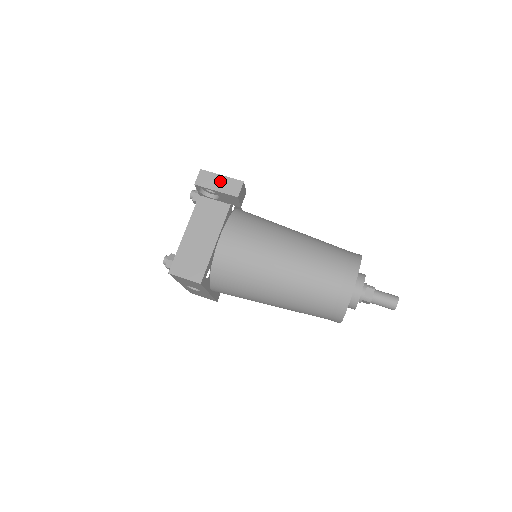
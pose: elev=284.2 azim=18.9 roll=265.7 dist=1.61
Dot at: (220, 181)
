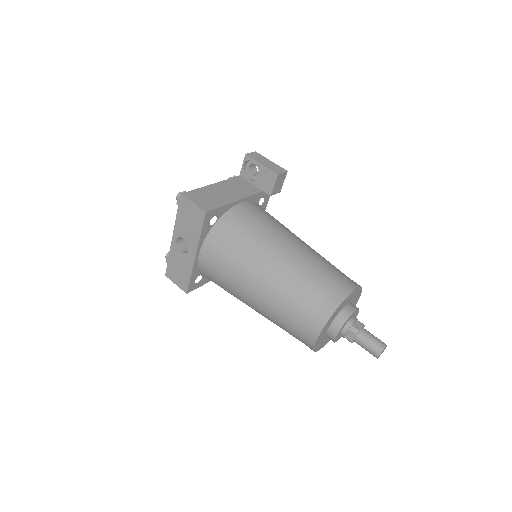
Dot at: (268, 162)
